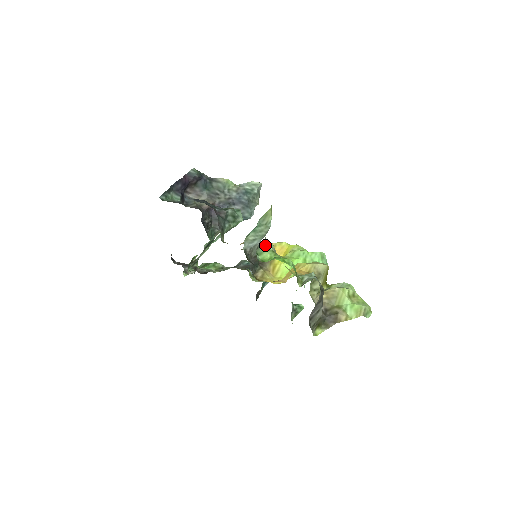
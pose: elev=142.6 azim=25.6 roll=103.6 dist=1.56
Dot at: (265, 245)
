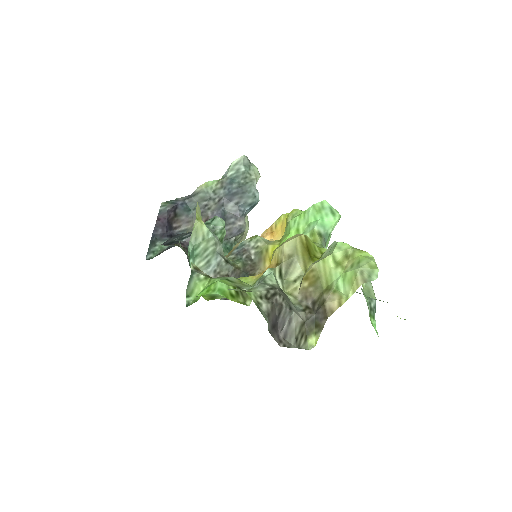
Dot at: (193, 278)
